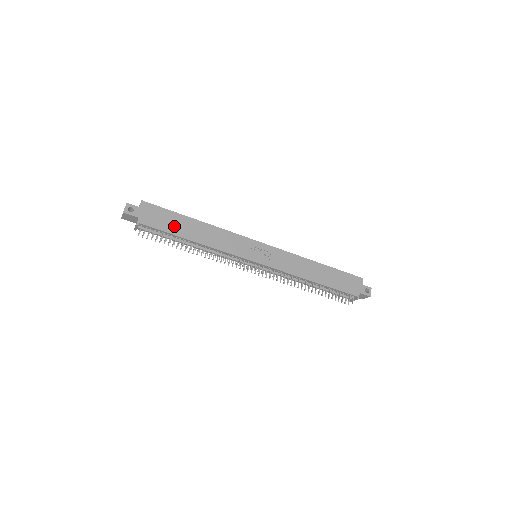
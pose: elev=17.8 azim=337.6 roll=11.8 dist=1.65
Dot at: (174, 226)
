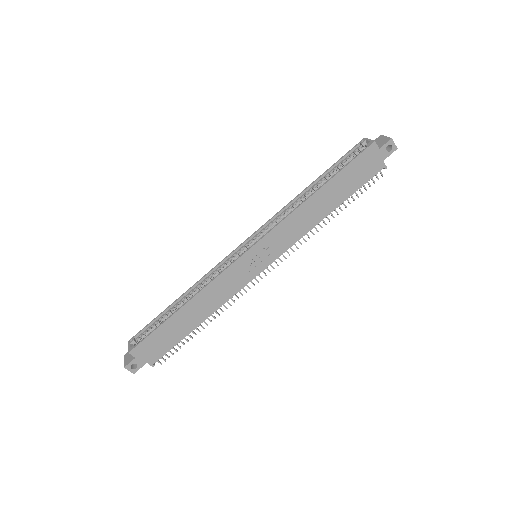
Dot at: (175, 334)
